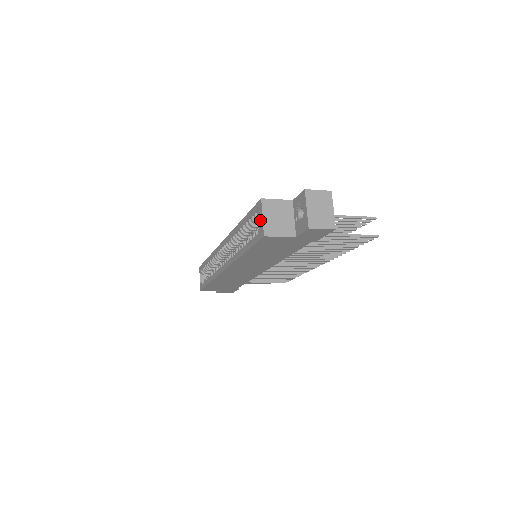
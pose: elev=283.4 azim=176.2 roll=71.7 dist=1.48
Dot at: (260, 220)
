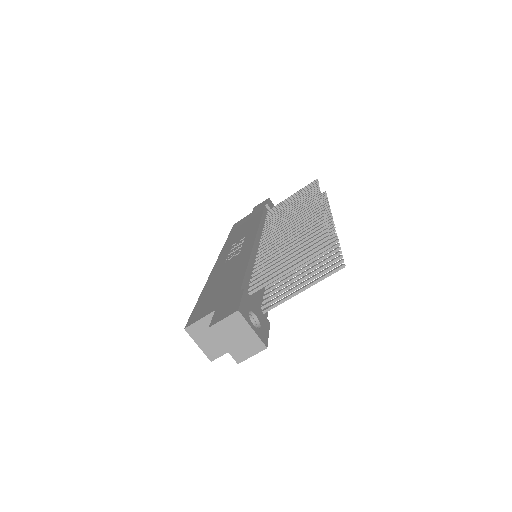
Dot at: occluded
